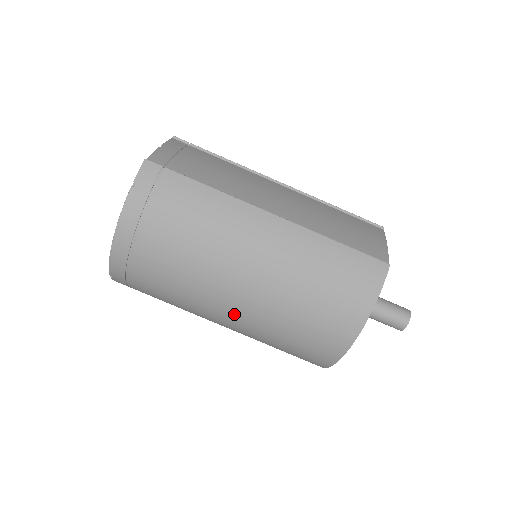
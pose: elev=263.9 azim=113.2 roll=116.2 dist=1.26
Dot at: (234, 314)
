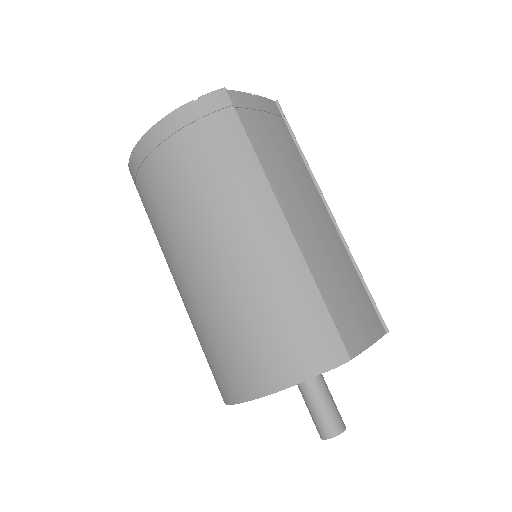
Dot at: (186, 280)
